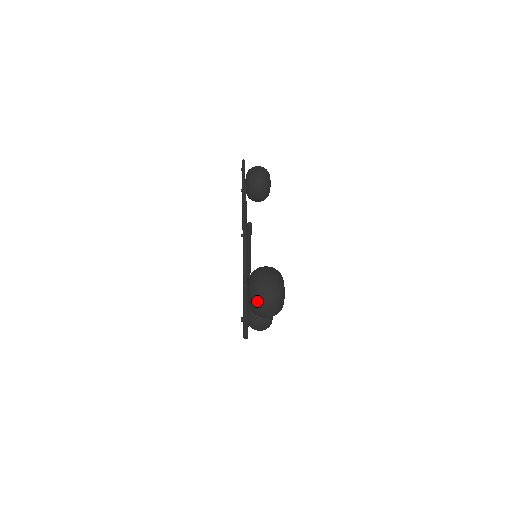
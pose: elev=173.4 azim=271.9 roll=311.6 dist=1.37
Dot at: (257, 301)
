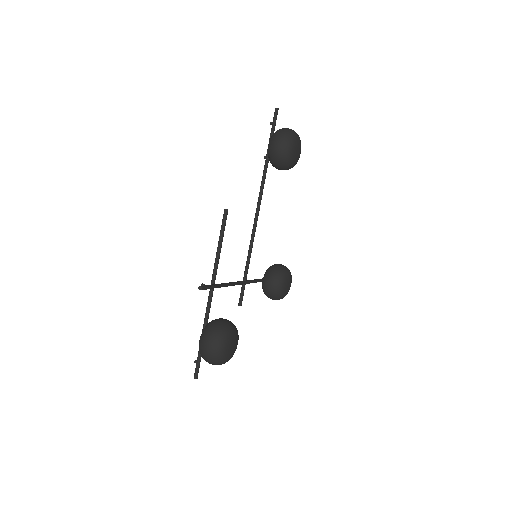
Dot at: (202, 357)
